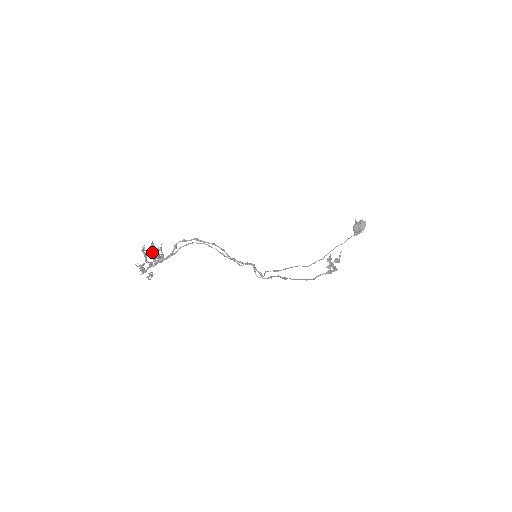
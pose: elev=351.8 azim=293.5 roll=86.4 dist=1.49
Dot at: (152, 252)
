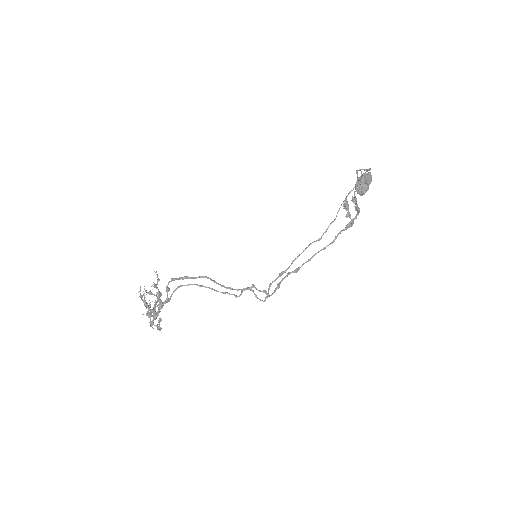
Dot at: occluded
